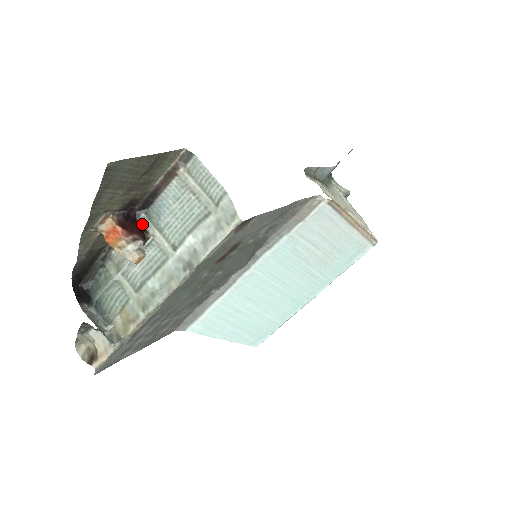
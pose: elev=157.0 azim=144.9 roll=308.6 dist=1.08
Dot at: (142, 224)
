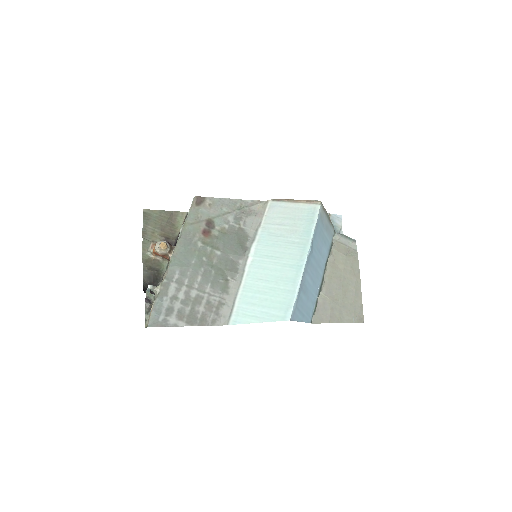
Dot at: occluded
